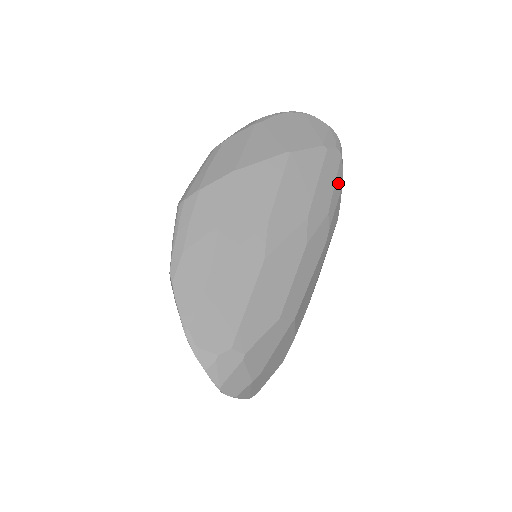
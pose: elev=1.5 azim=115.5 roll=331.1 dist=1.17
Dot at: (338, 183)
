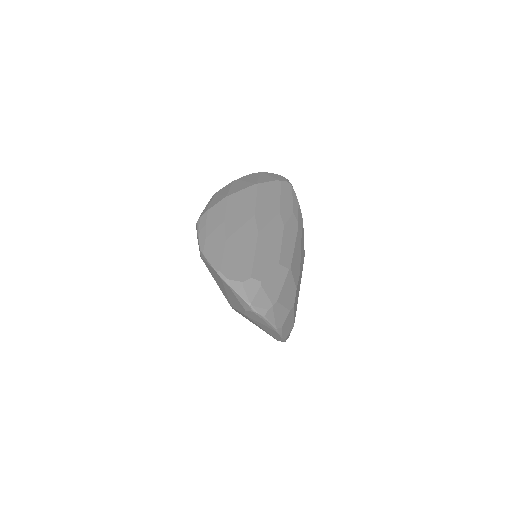
Dot at: (295, 199)
